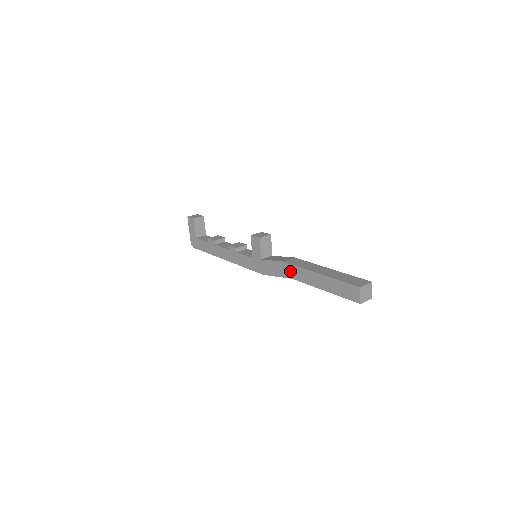
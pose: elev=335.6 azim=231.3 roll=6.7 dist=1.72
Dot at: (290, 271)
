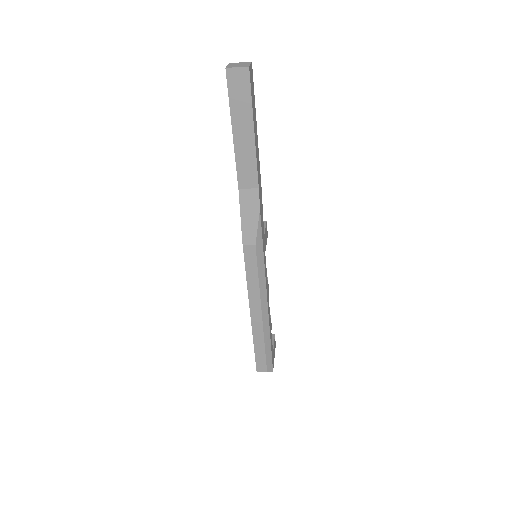
Dot at: occluded
